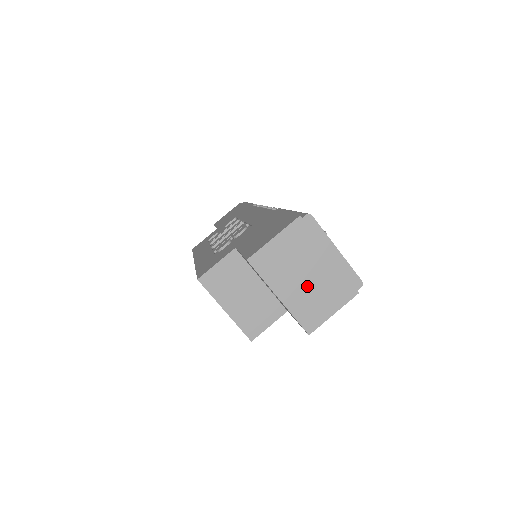
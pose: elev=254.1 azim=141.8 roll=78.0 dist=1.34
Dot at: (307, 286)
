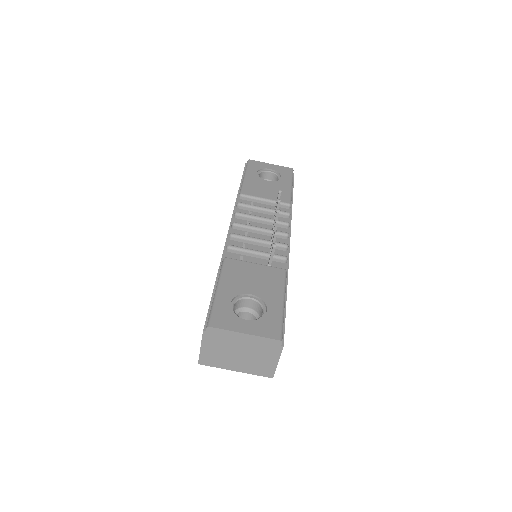
Dot at: (246, 359)
